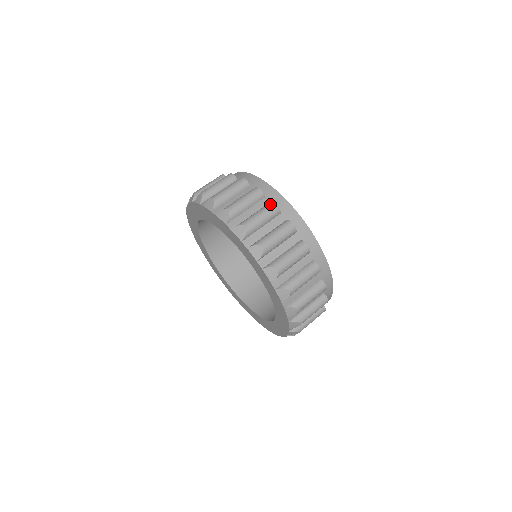
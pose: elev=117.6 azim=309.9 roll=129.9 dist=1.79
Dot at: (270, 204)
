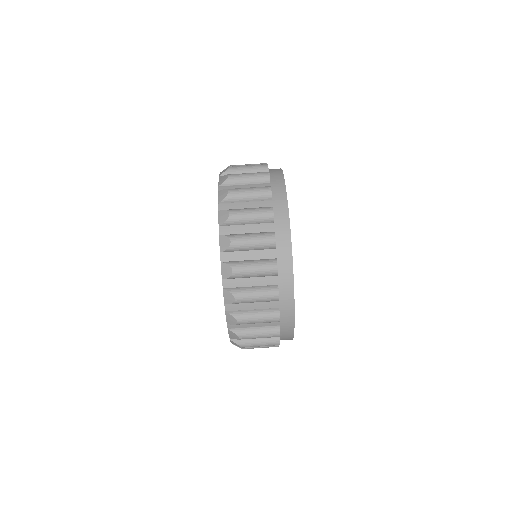
Dot at: (272, 264)
